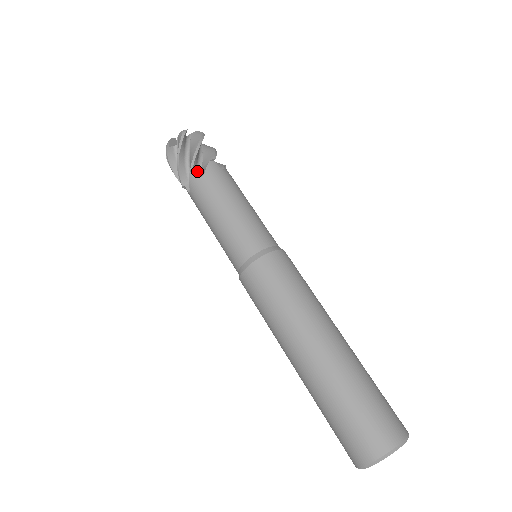
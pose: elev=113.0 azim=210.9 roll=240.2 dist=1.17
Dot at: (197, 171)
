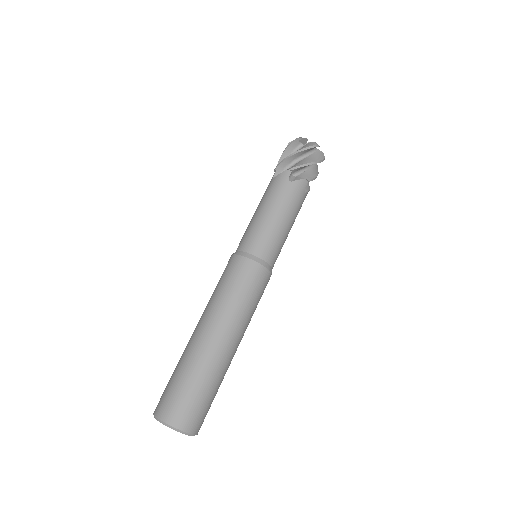
Dot at: occluded
